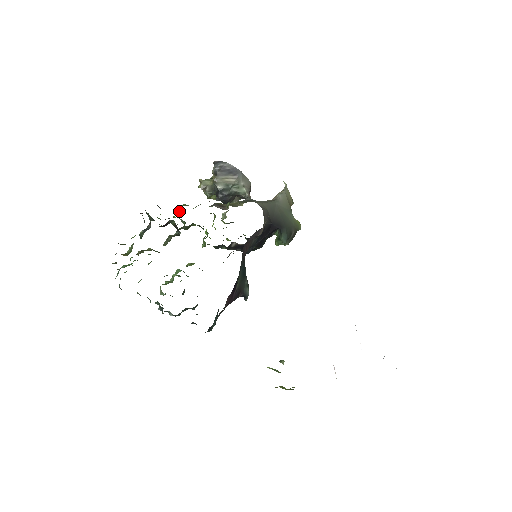
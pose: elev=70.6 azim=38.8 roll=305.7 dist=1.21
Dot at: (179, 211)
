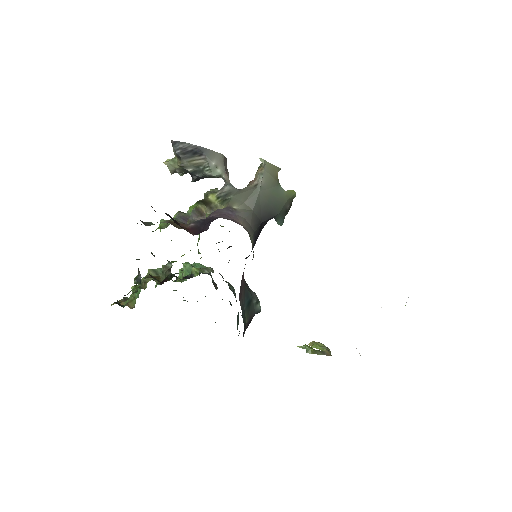
Dot at: occluded
